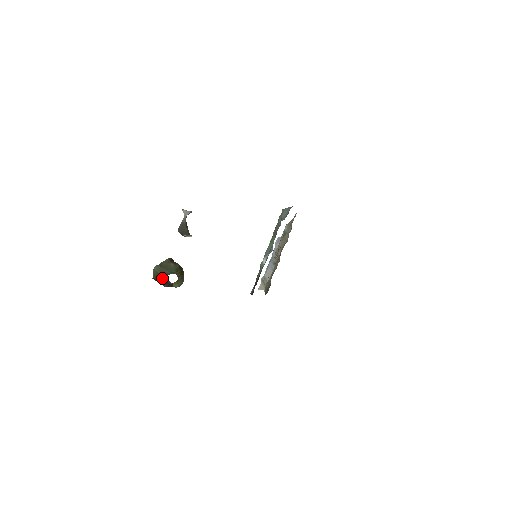
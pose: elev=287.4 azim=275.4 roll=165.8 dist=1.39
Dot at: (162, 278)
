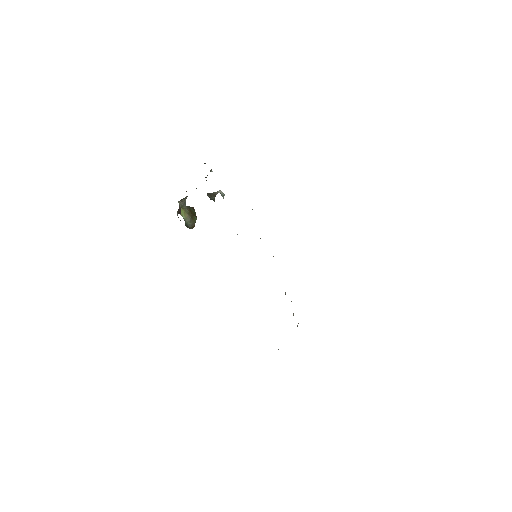
Dot at: occluded
